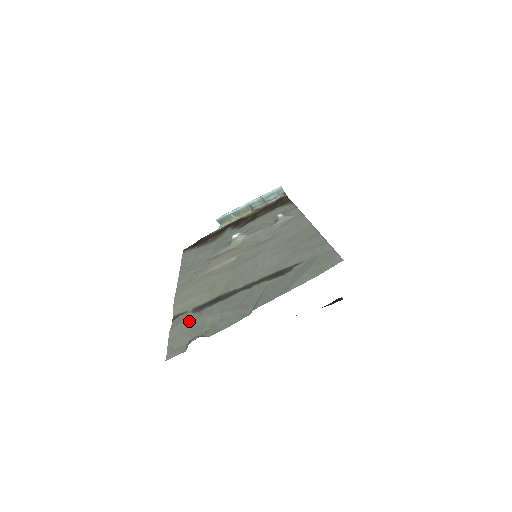
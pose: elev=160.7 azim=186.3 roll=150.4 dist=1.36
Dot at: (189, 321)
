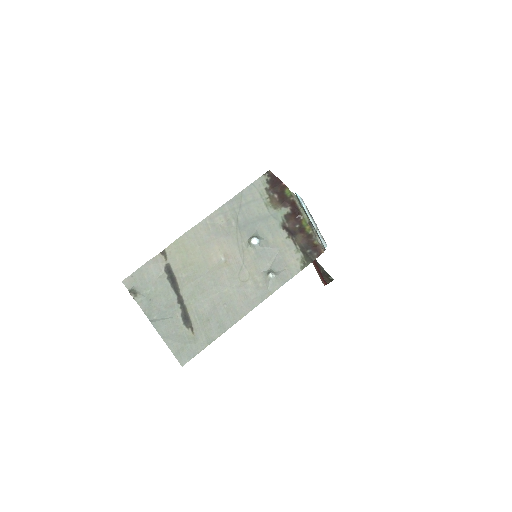
Dot at: (154, 272)
